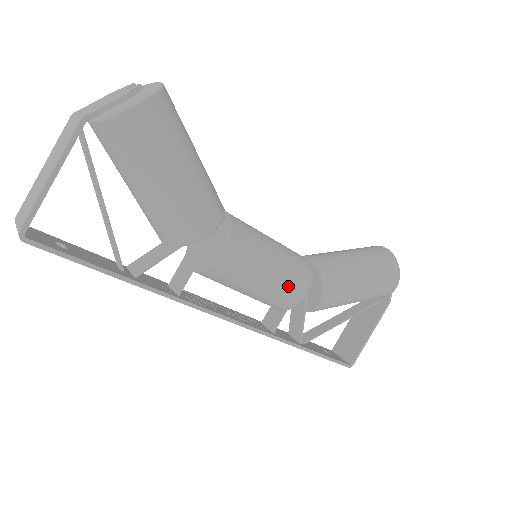
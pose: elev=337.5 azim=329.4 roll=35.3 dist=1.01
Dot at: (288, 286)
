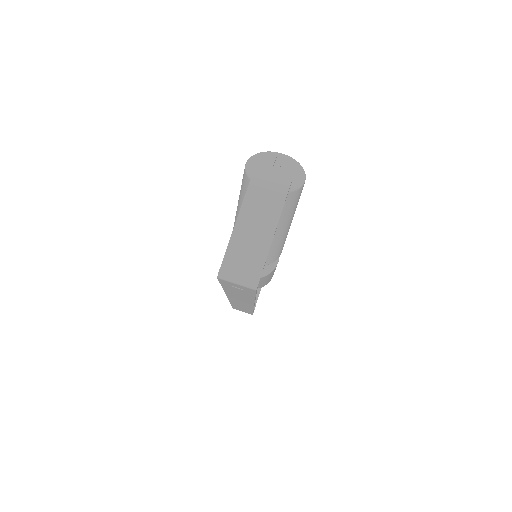
Dot at: occluded
